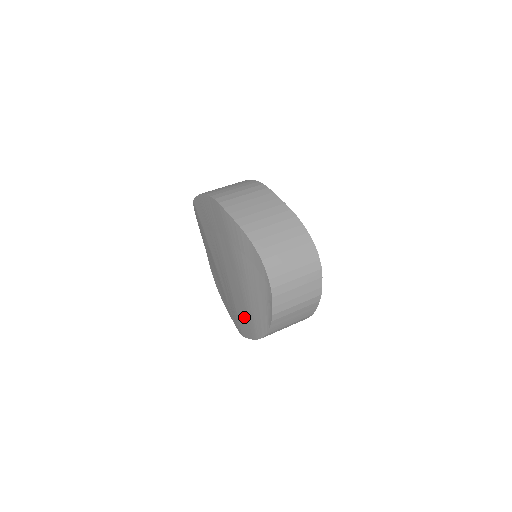
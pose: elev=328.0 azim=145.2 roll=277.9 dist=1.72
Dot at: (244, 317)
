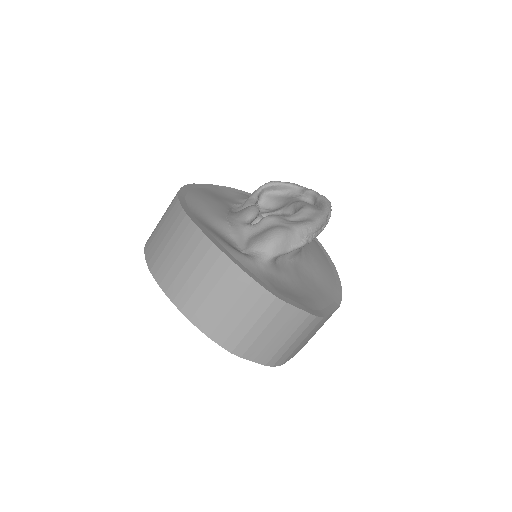
Dot at: occluded
